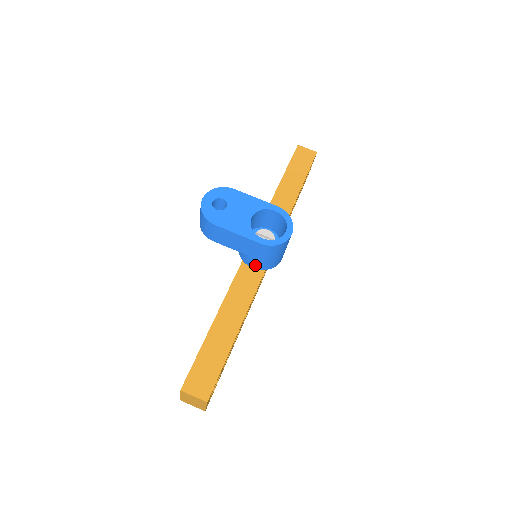
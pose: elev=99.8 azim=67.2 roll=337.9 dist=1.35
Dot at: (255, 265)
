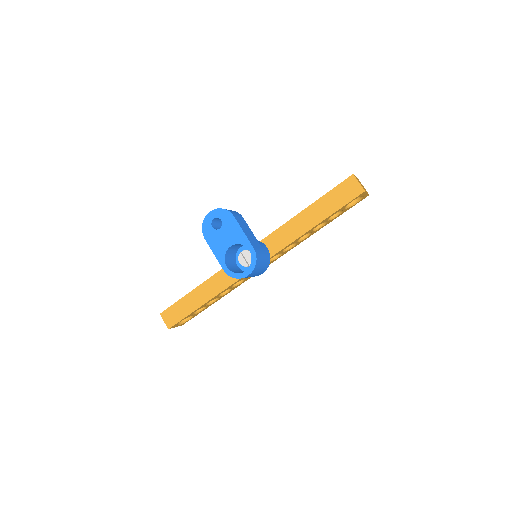
Dot at: occluded
